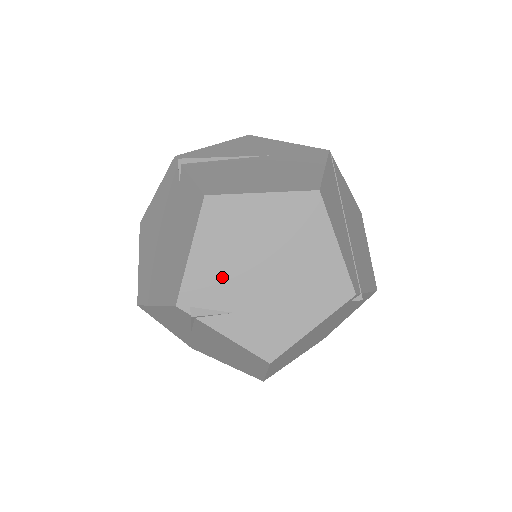
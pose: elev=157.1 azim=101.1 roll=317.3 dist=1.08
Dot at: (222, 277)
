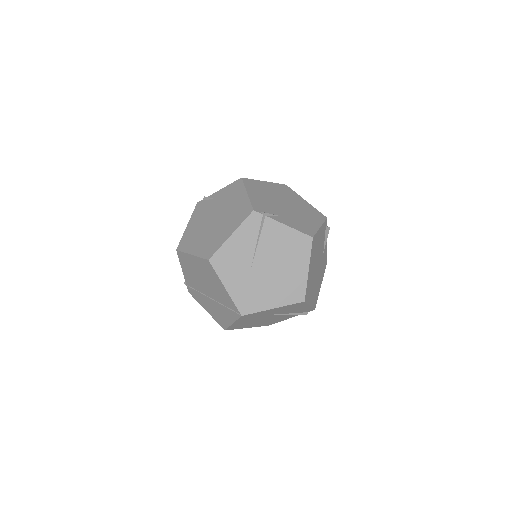
Dot at: (267, 204)
